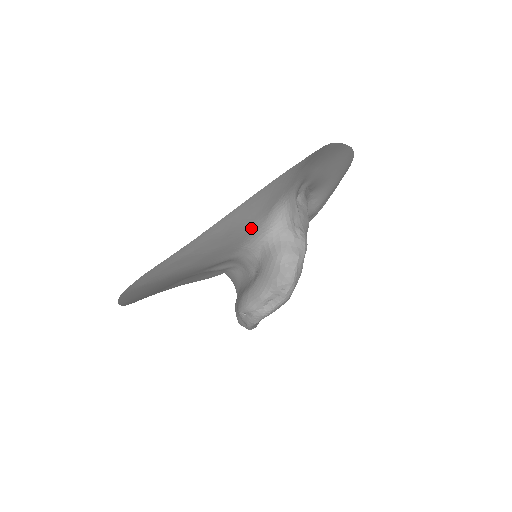
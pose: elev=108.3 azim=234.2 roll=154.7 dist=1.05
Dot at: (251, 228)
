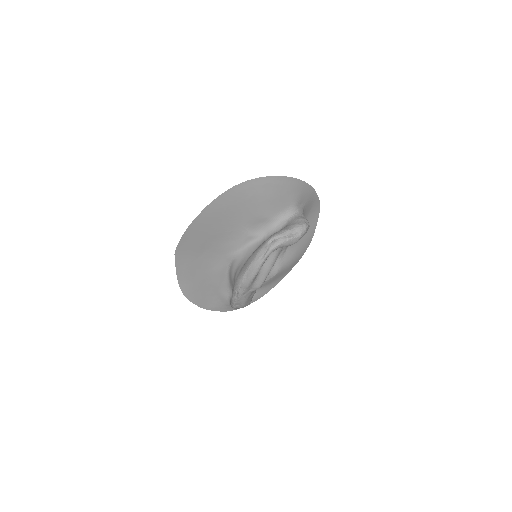
Dot at: (294, 201)
